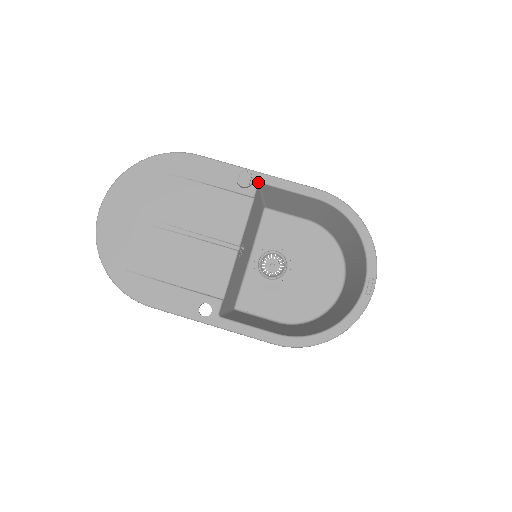
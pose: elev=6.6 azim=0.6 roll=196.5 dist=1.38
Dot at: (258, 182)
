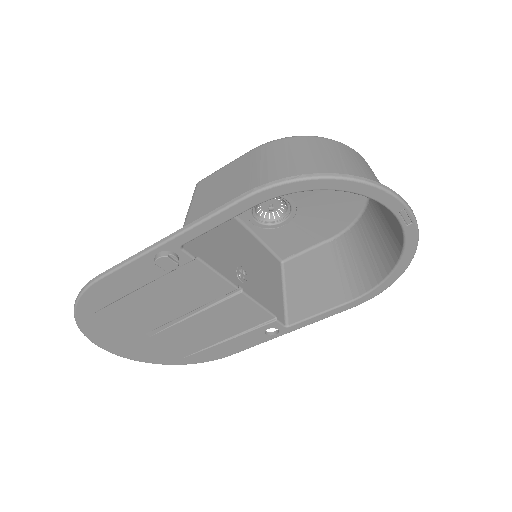
Dot at: (179, 248)
